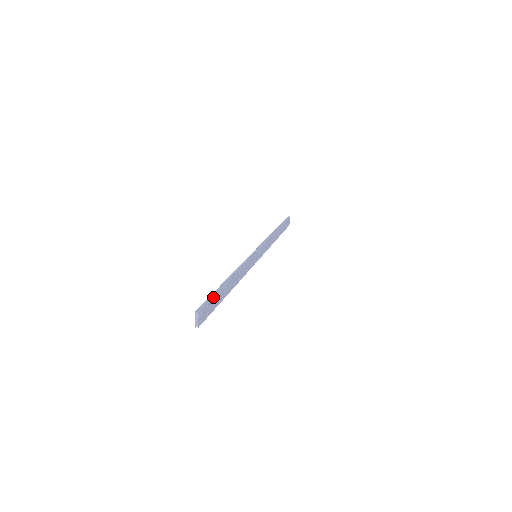
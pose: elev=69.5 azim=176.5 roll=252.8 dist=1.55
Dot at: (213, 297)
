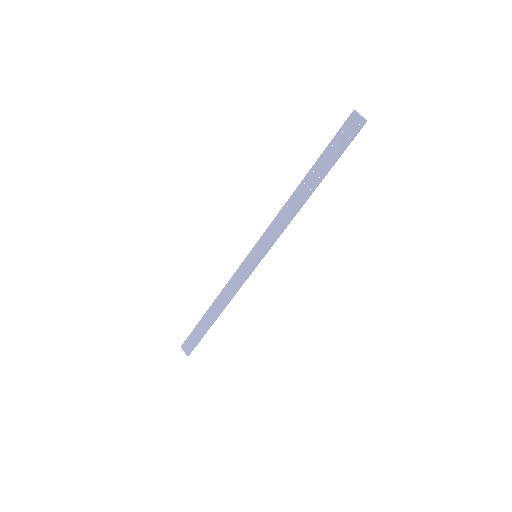
Dot at: (332, 142)
